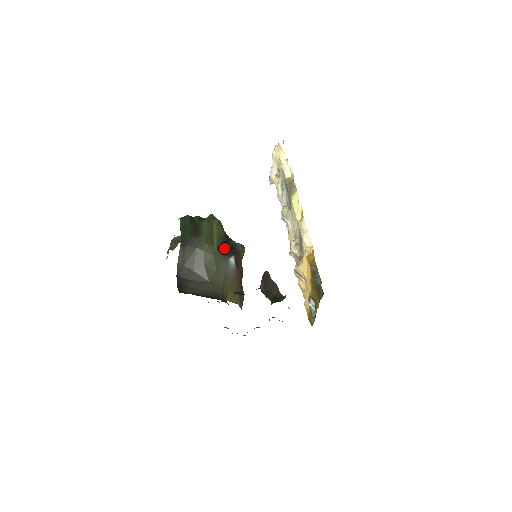
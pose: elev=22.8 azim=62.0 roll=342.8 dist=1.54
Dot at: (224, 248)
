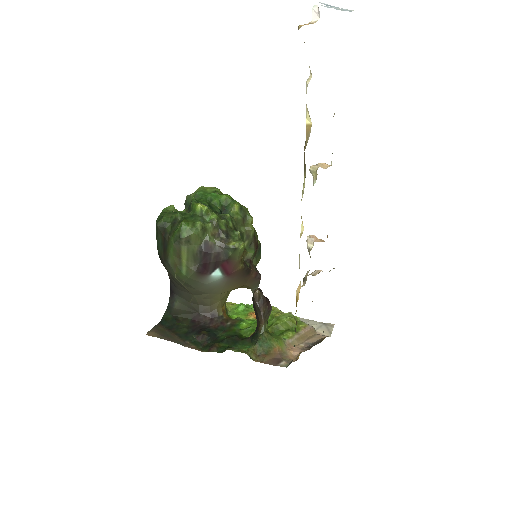
Dot at: (197, 271)
